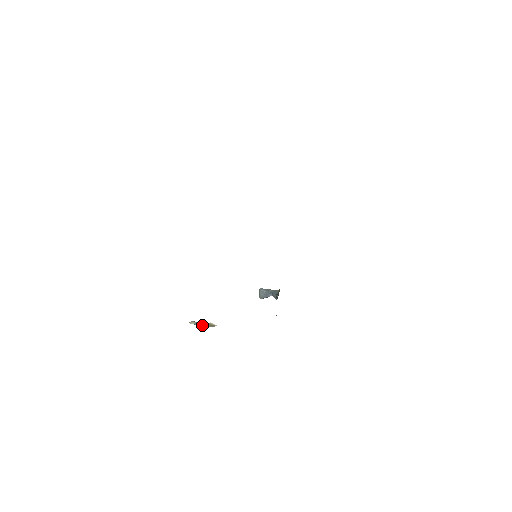
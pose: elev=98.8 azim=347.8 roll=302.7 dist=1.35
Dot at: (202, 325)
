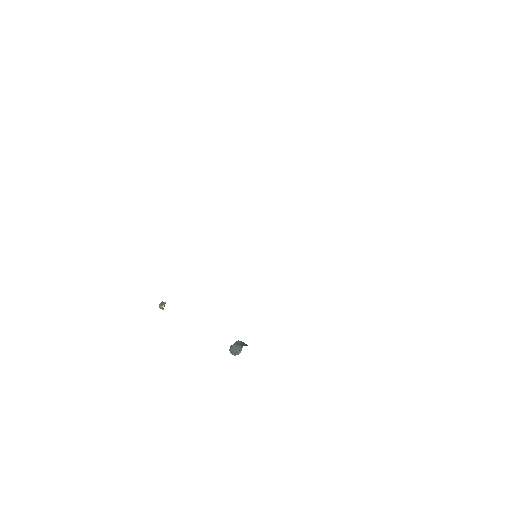
Dot at: occluded
